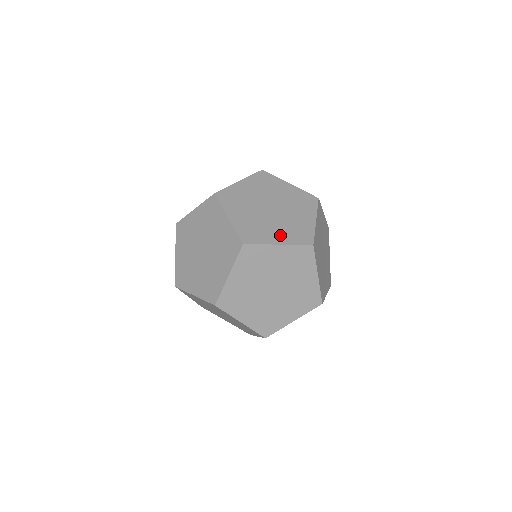
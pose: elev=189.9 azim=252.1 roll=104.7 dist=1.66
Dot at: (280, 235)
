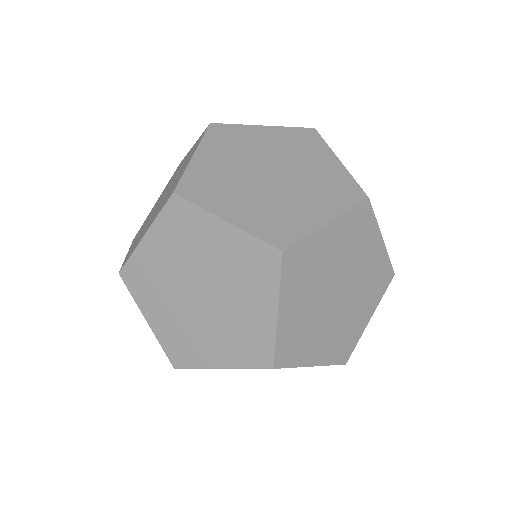
Dot at: (220, 351)
